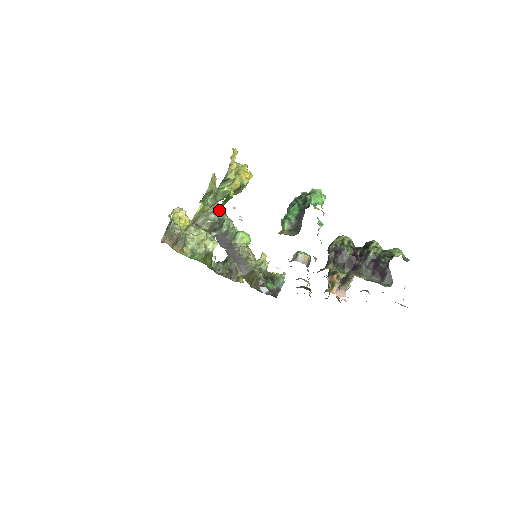
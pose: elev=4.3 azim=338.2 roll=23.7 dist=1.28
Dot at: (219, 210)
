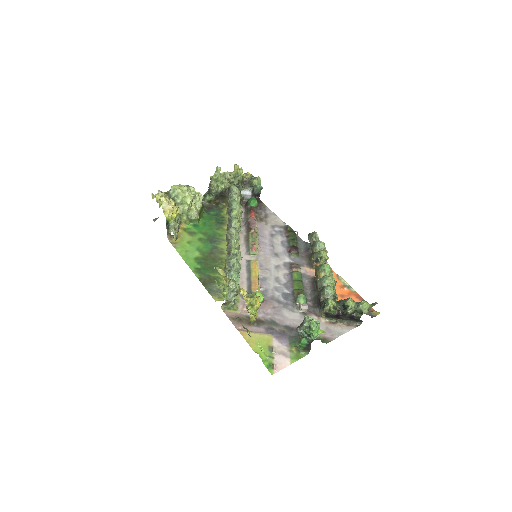
Dot at: (234, 288)
